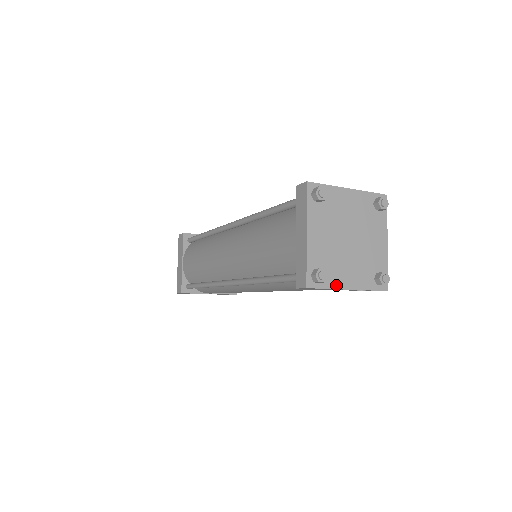
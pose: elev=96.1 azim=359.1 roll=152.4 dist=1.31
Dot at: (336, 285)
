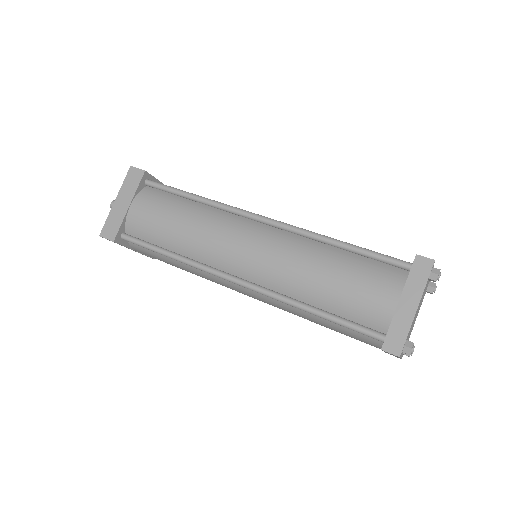
Dot at: occluded
